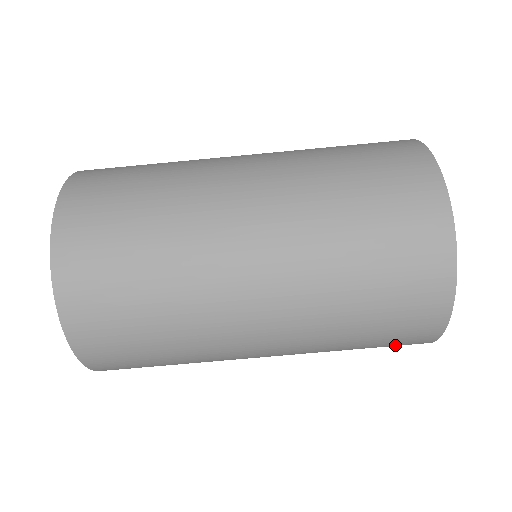
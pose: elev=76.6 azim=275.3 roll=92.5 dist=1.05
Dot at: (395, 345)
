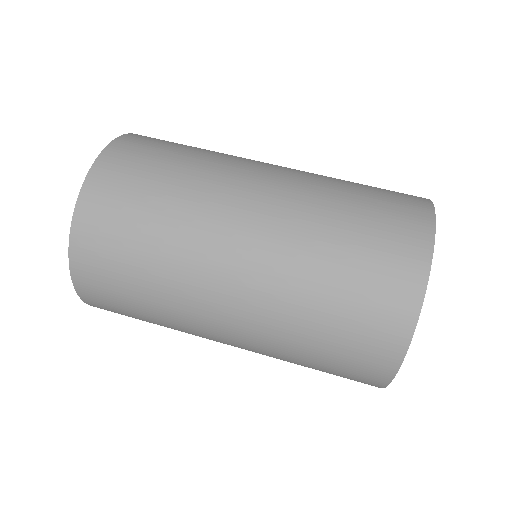
Dot at: occluded
